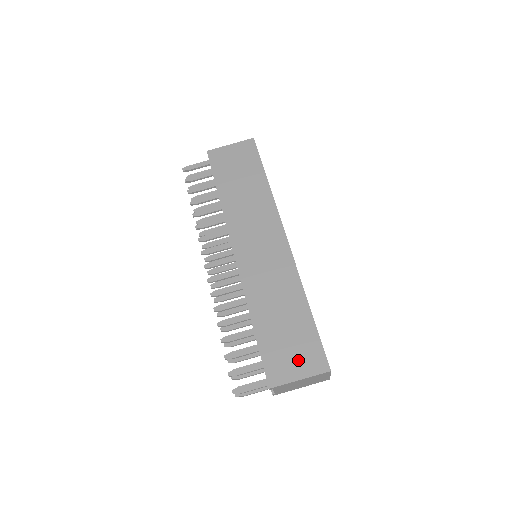
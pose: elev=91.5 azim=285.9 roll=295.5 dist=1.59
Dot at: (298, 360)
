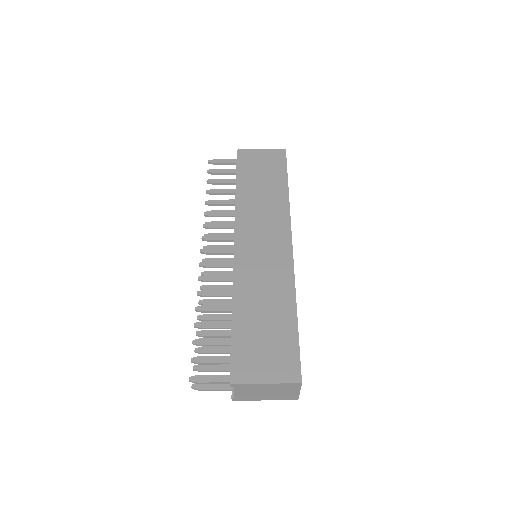
Dot at: (269, 363)
